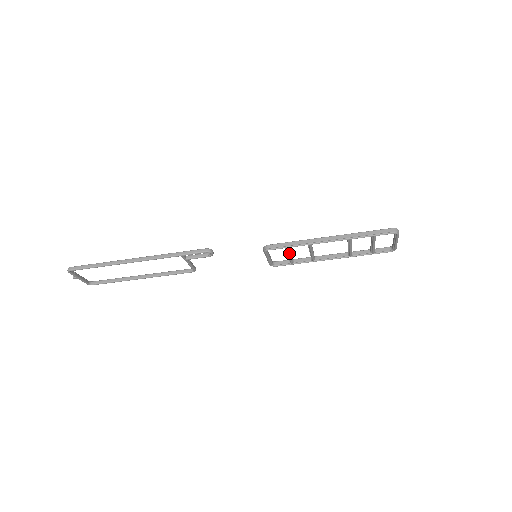
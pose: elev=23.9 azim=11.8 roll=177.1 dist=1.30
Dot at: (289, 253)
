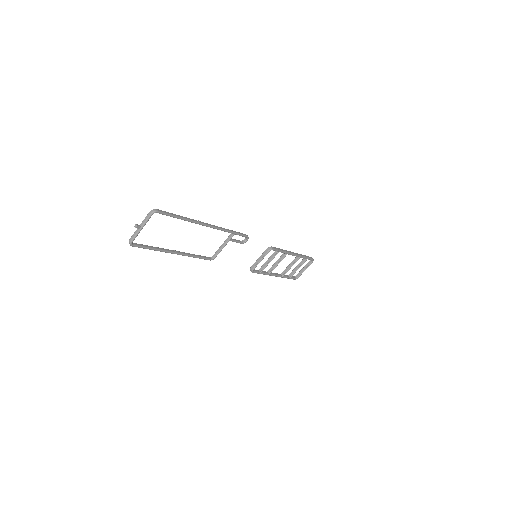
Dot at: (272, 259)
